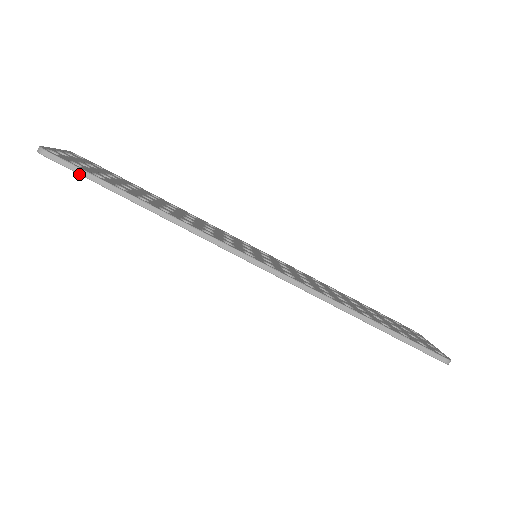
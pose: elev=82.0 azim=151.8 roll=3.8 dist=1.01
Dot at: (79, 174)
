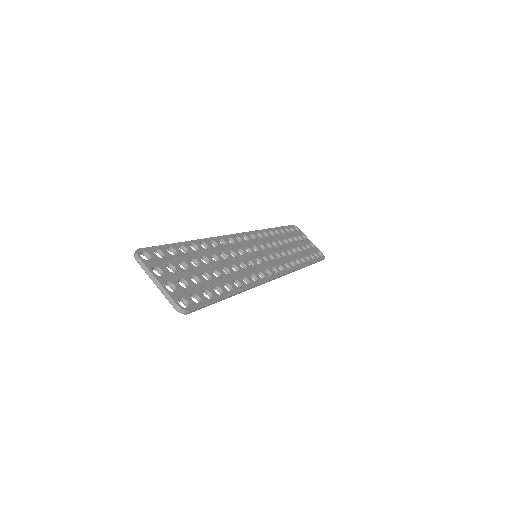
Dot at: occluded
